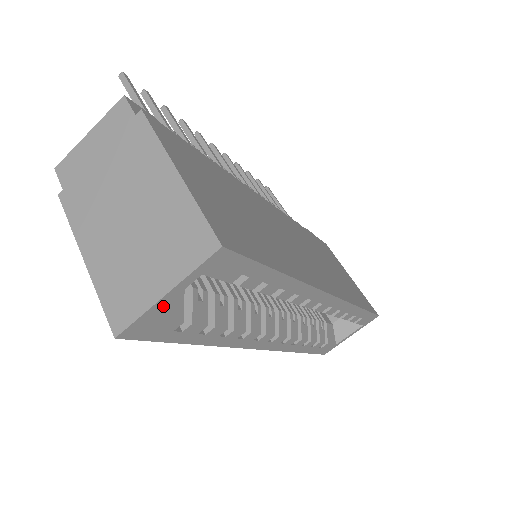
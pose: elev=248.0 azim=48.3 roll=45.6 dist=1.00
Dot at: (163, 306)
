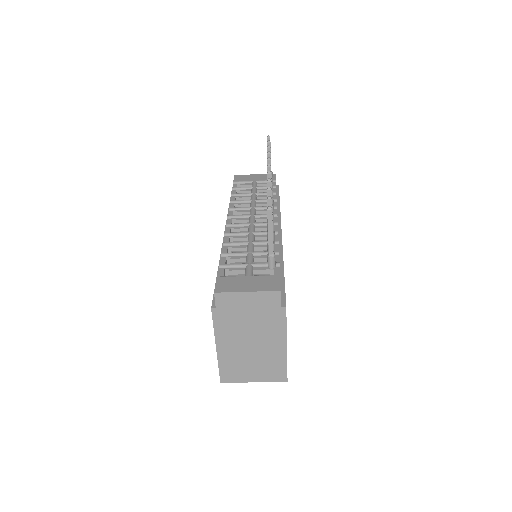
Dot at: occluded
